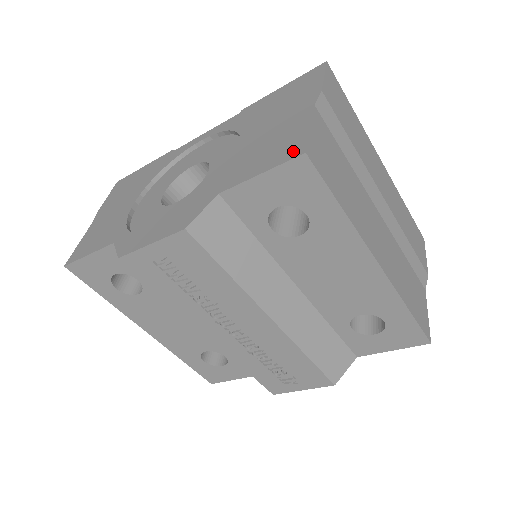
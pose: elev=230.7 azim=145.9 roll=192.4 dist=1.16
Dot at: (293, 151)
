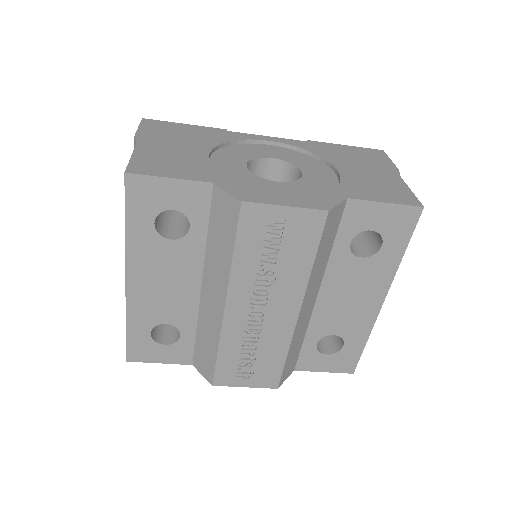
Dot at: (410, 200)
